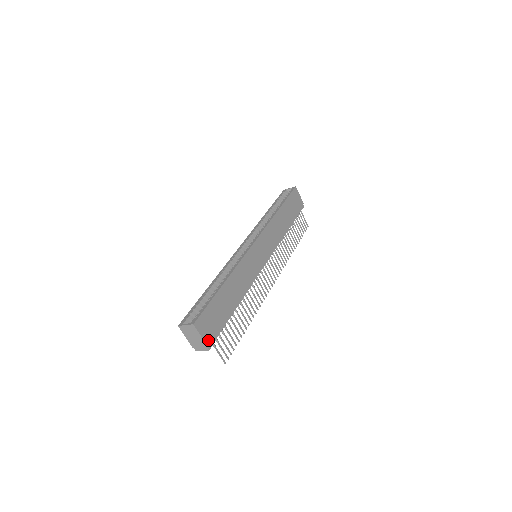
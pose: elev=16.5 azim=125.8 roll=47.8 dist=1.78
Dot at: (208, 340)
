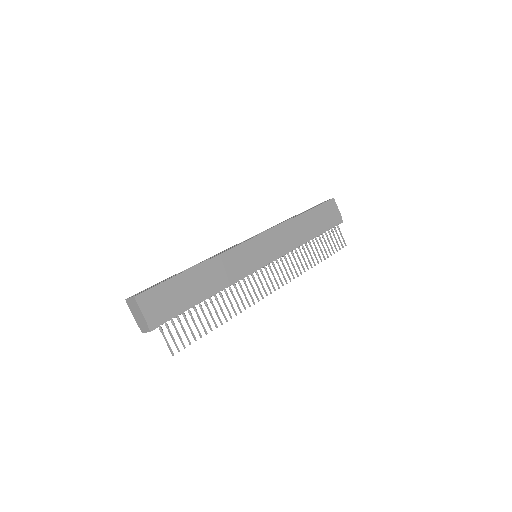
Dot at: (151, 320)
